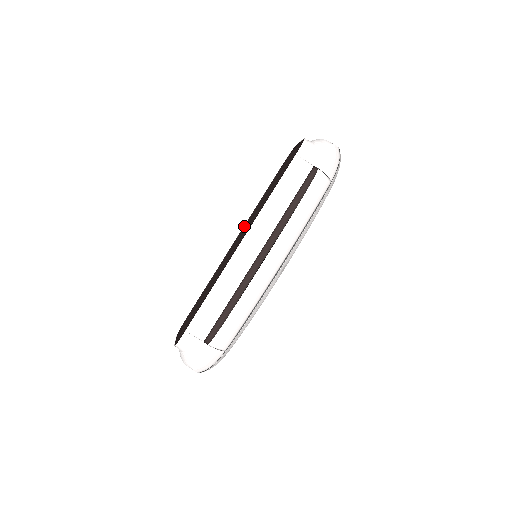
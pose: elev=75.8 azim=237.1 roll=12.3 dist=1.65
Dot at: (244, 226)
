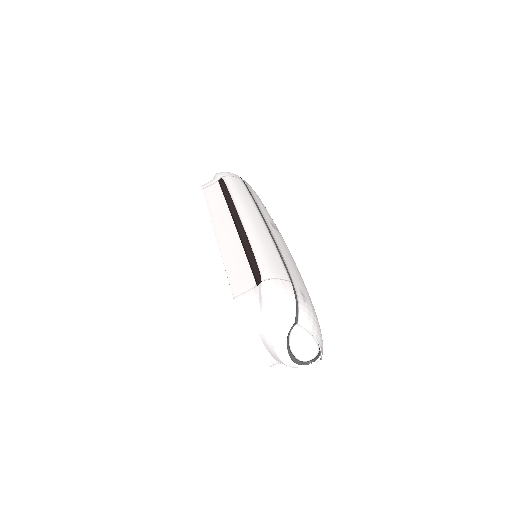
Dot at: occluded
